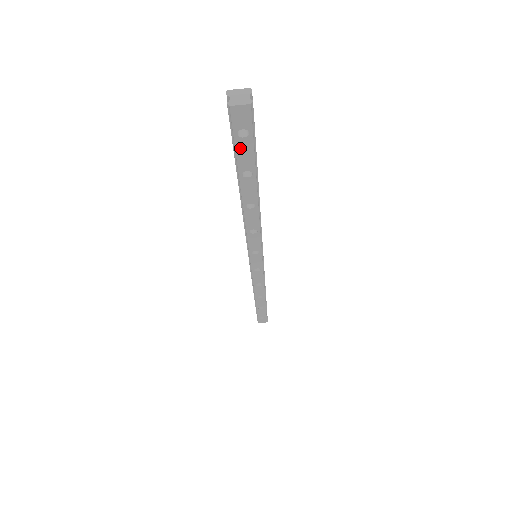
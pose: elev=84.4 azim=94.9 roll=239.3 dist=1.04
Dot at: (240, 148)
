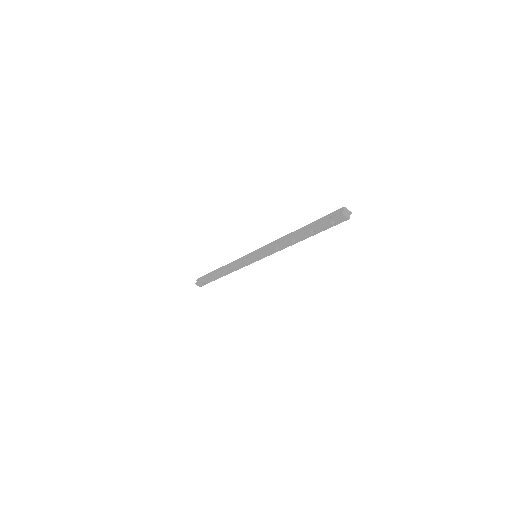
Dot at: (325, 224)
